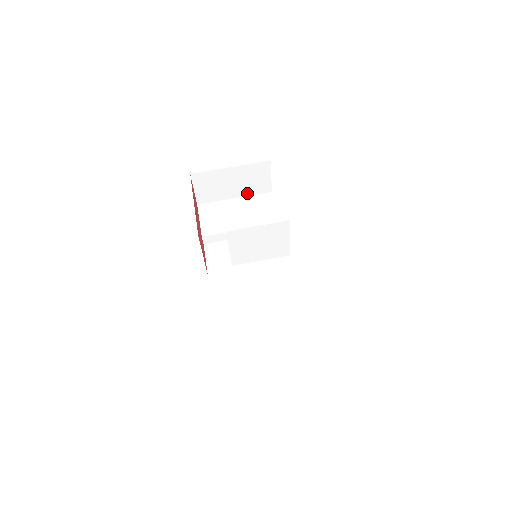
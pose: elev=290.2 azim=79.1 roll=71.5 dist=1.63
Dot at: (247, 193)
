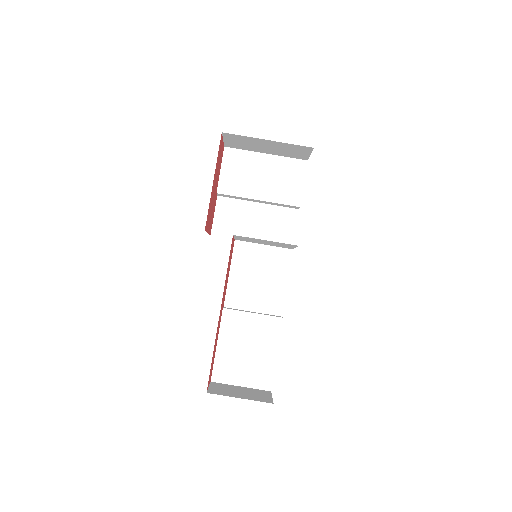
Dot at: (280, 154)
